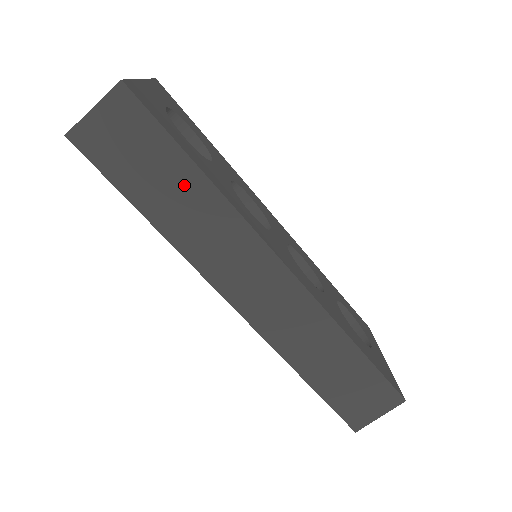
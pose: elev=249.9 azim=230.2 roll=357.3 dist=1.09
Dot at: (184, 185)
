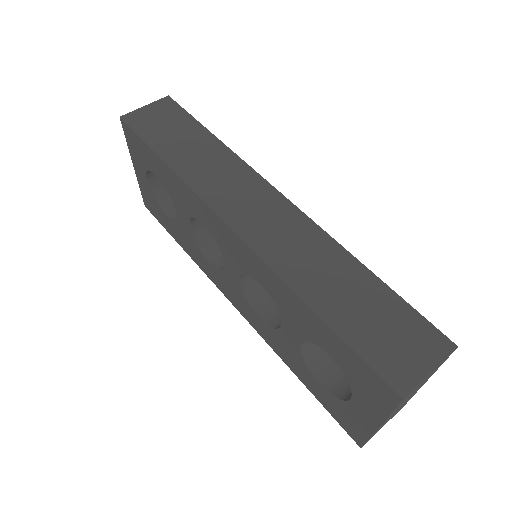
Dot at: (199, 142)
